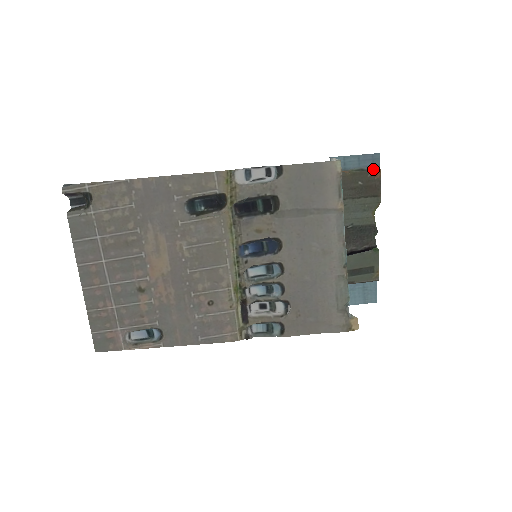
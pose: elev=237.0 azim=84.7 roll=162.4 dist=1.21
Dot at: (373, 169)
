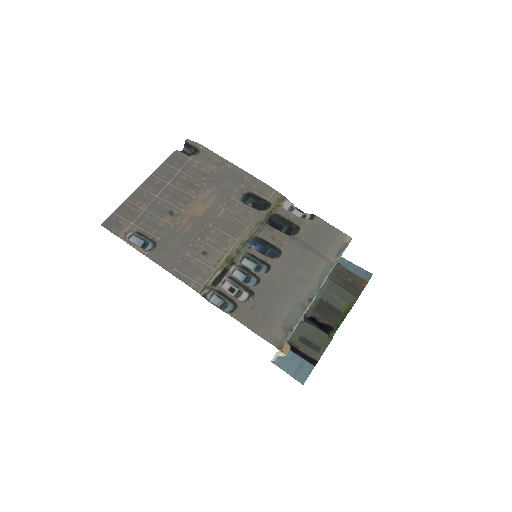
Dot at: (363, 279)
